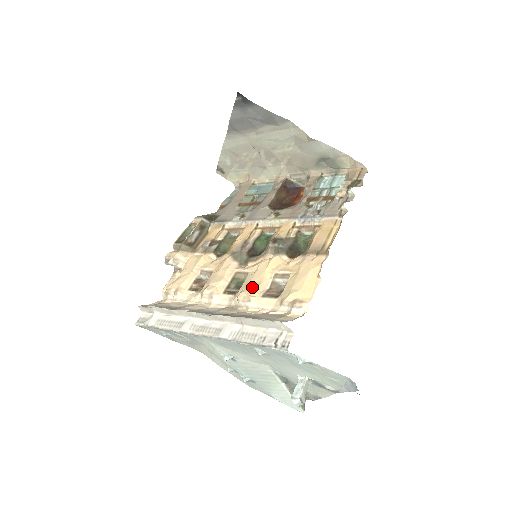
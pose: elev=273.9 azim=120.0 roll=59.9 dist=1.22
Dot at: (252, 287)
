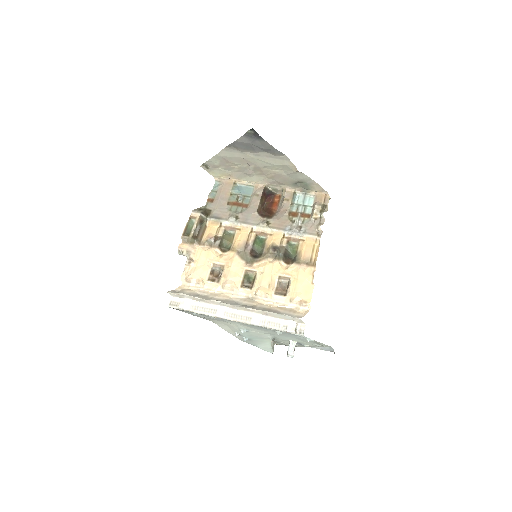
Dot at: (266, 286)
